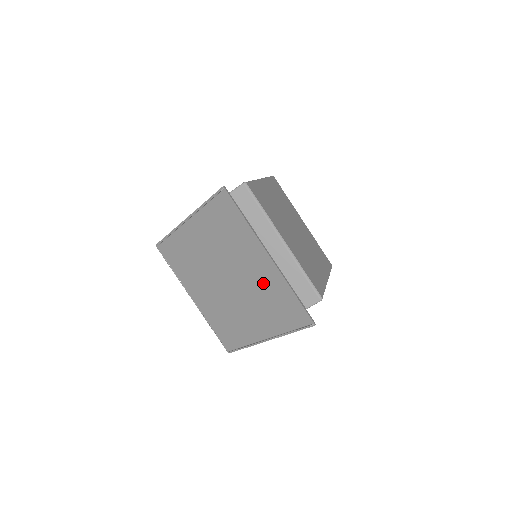
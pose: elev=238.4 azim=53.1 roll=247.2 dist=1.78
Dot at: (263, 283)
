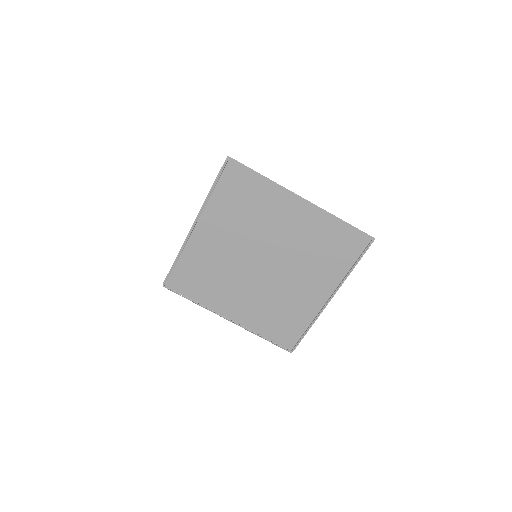
Dot at: (305, 234)
